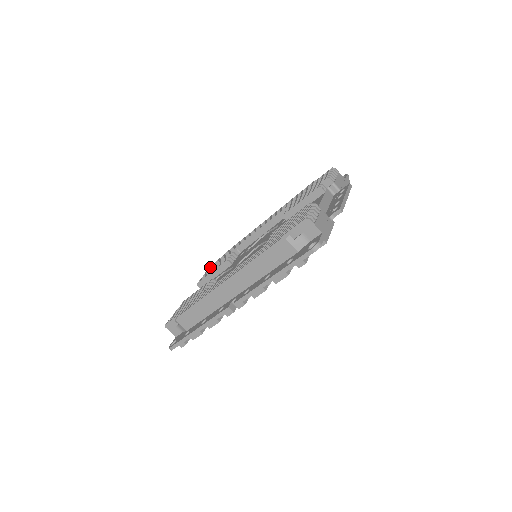
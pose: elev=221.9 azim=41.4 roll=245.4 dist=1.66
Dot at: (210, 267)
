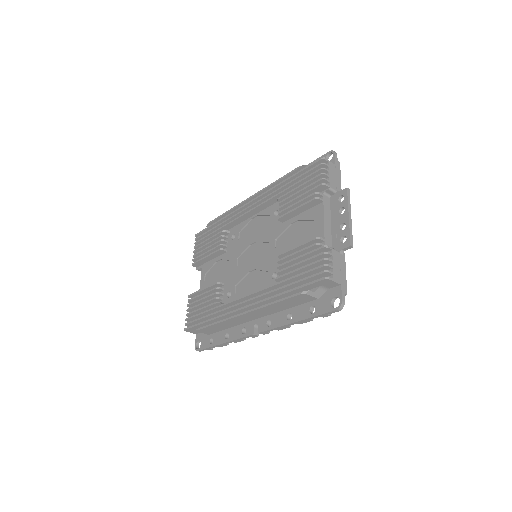
Dot at: (196, 239)
